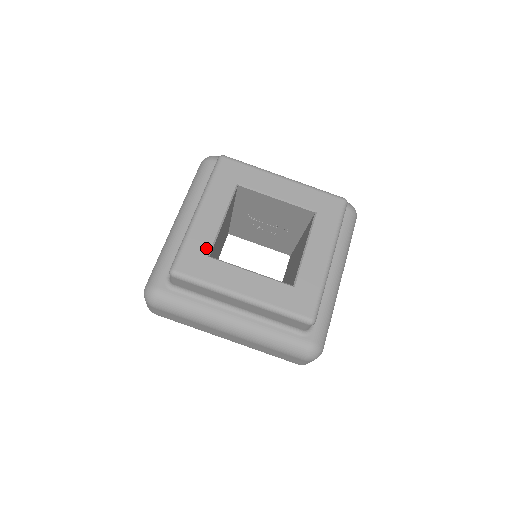
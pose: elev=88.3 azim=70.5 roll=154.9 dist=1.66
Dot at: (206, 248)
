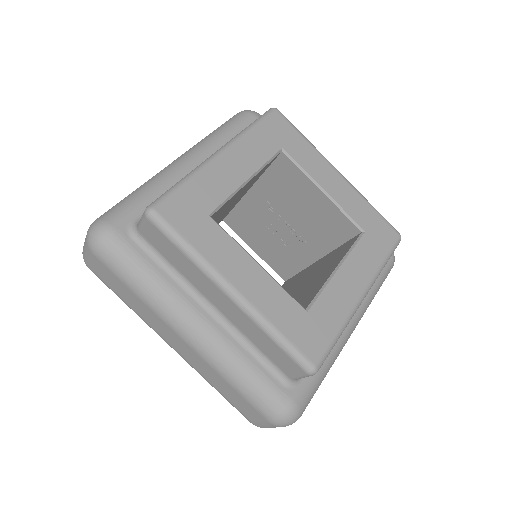
Dot at: (211, 203)
